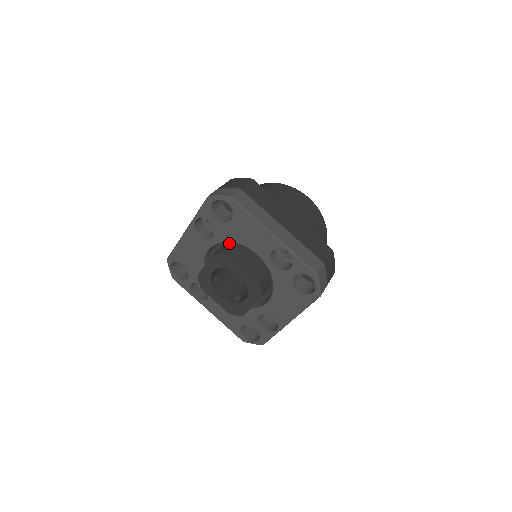
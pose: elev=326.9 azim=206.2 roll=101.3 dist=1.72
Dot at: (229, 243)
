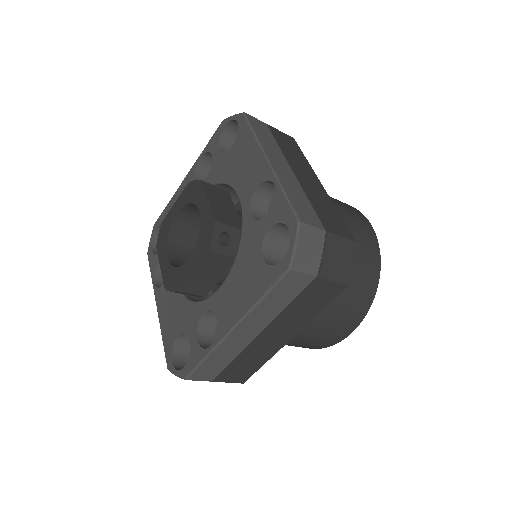
Dot at: occluded
